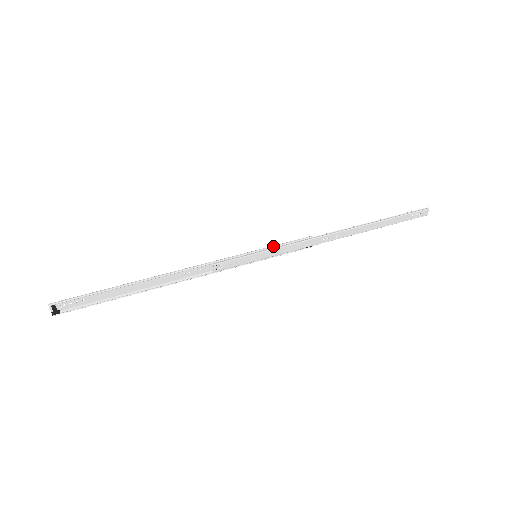
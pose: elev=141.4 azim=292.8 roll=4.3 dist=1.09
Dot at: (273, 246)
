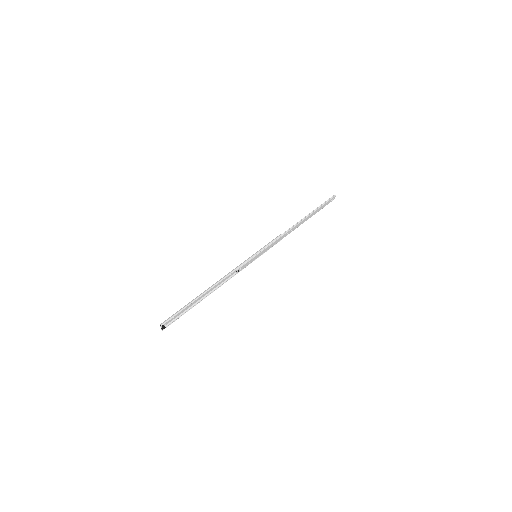
Dot at: (264, 247)
